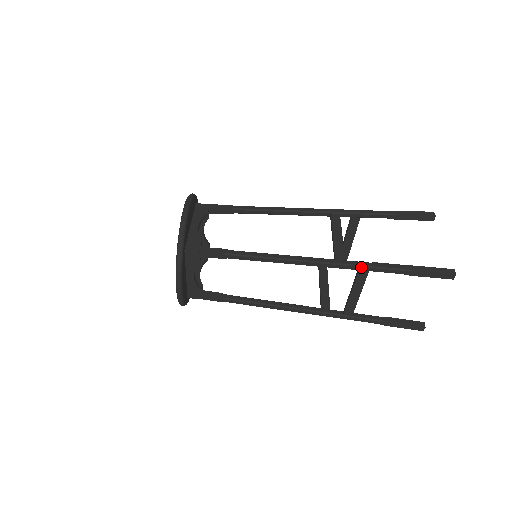
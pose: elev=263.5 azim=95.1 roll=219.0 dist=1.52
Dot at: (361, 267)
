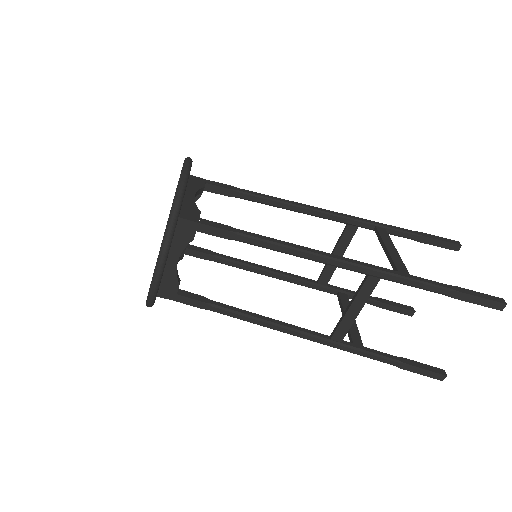
Dot at: (353, 353)
